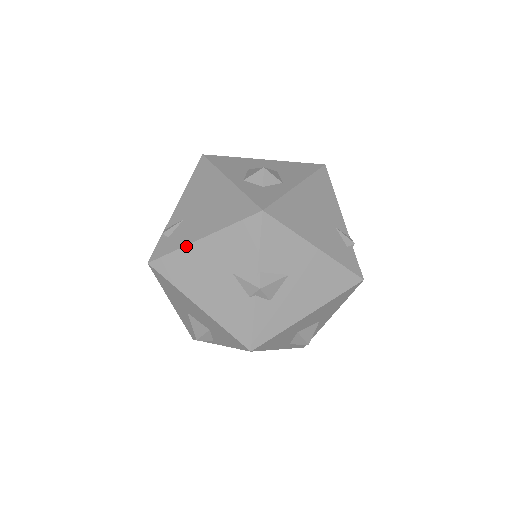
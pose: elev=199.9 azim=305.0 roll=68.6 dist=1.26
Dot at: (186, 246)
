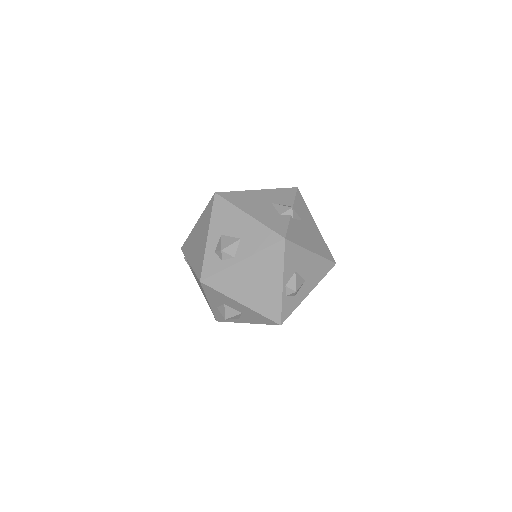
Dot at: occluded
